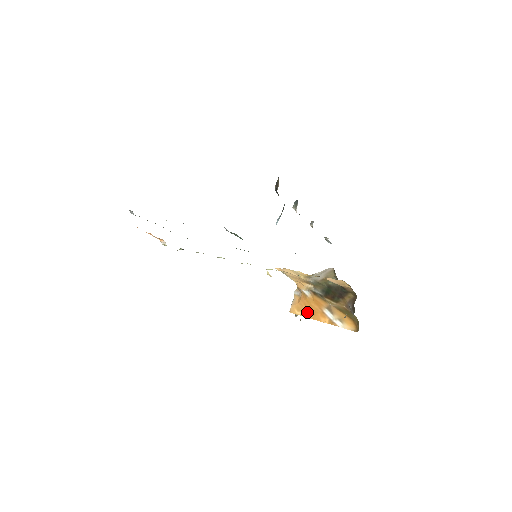
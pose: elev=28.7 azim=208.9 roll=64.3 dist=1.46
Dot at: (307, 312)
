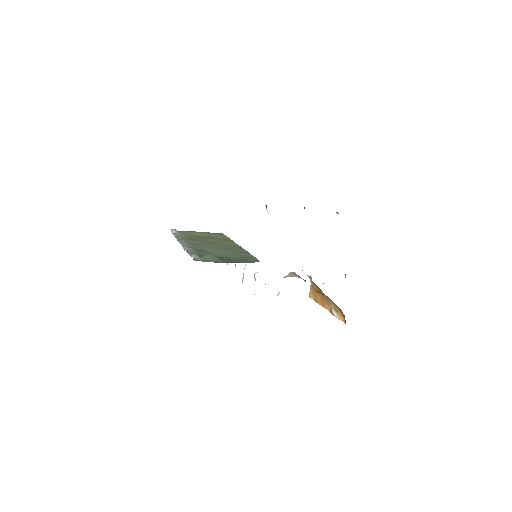
Dot at: (318, 299)
